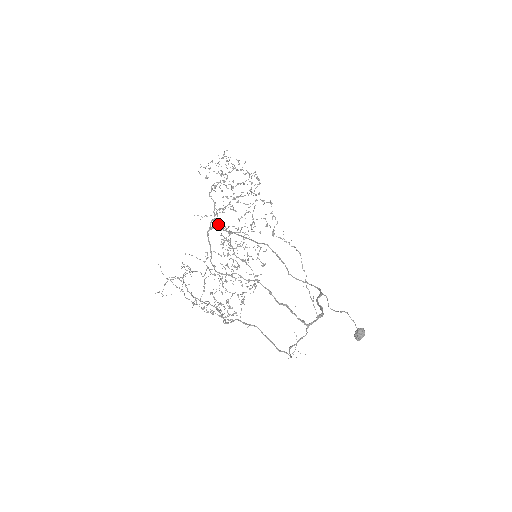
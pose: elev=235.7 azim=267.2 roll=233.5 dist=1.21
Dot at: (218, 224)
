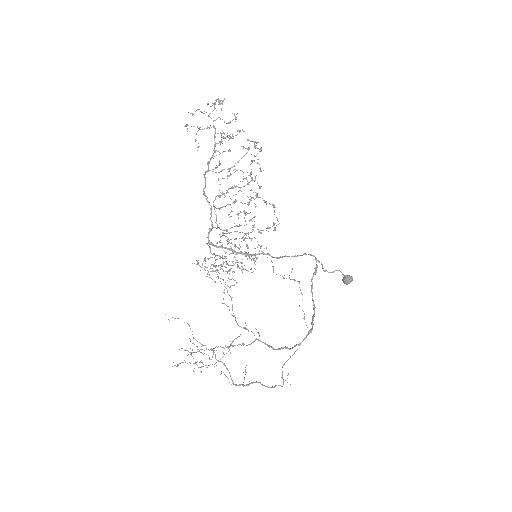
Dot at: (216, 223)
